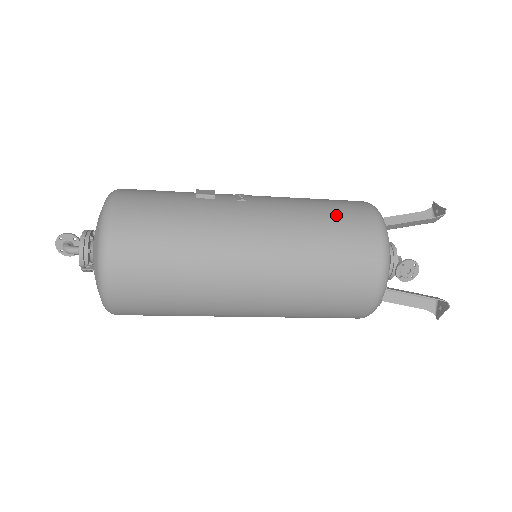
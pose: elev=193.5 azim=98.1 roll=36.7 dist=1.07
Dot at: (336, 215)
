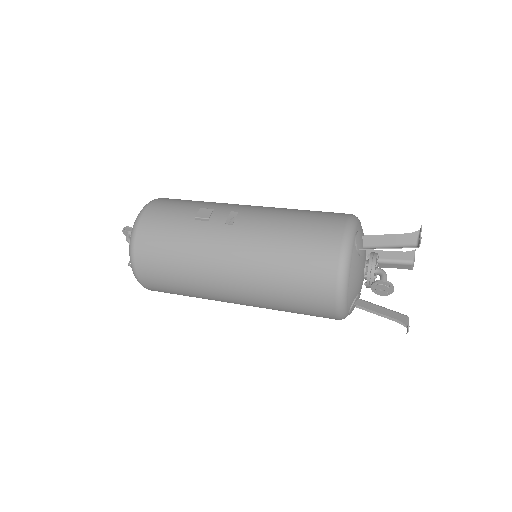
Dot at: (303, 245)
